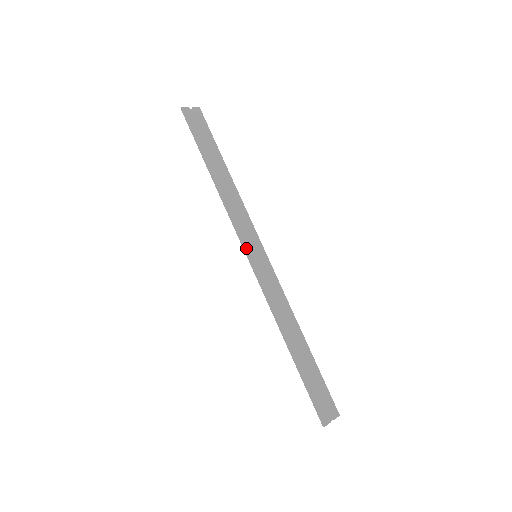
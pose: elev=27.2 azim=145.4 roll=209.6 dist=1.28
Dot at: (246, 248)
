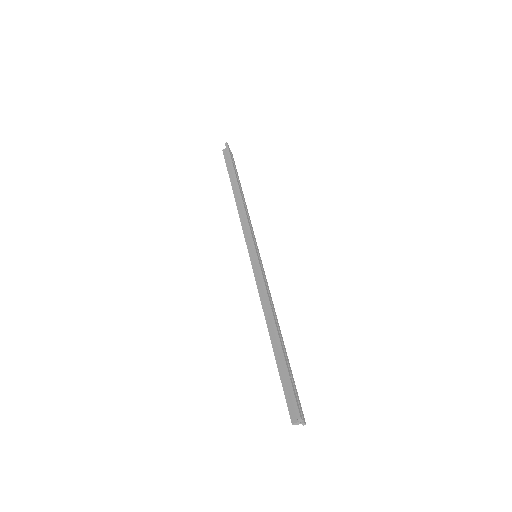
Dot at: (254, 242)
